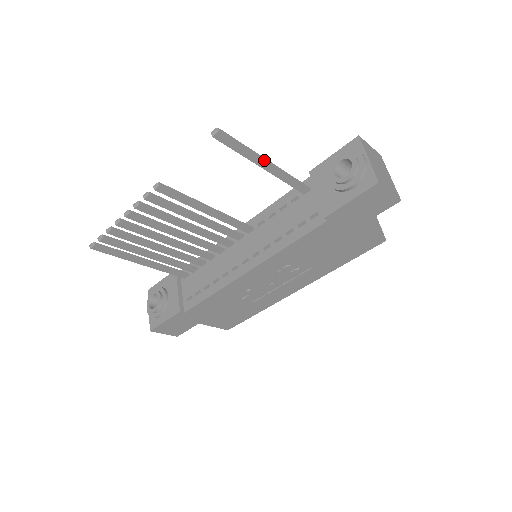
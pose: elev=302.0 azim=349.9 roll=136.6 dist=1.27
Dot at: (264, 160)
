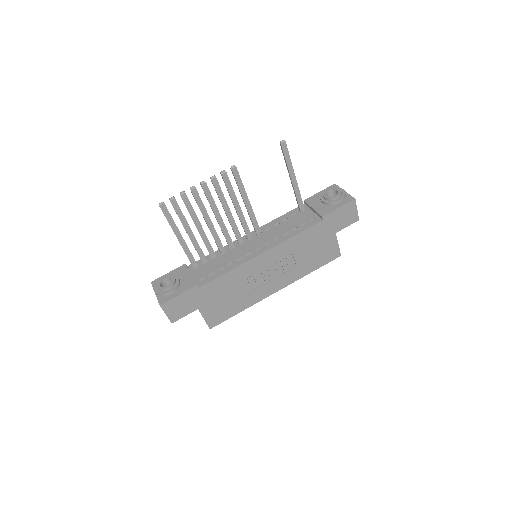
Dot at: occluded
